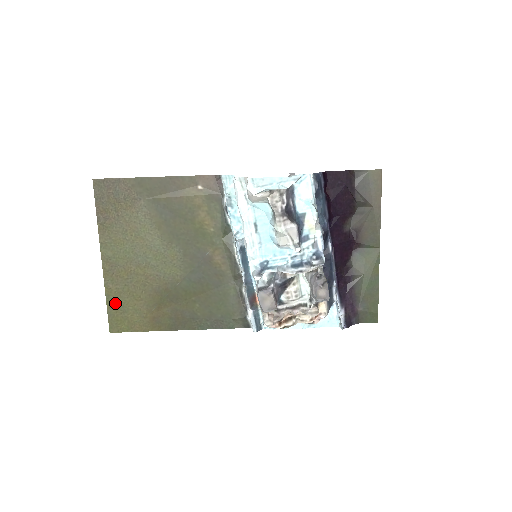
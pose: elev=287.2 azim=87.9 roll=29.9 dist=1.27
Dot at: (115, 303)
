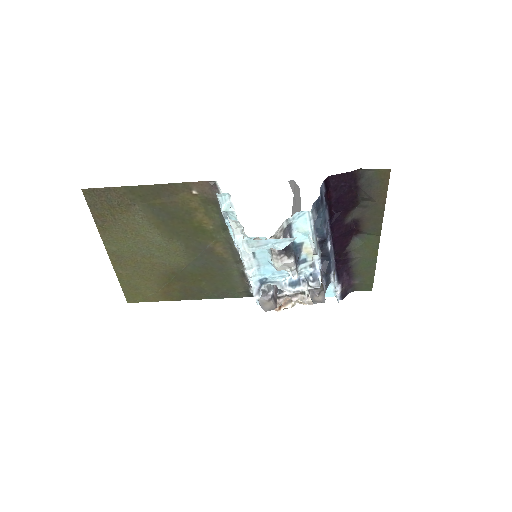
Dot at: (128, 283)
